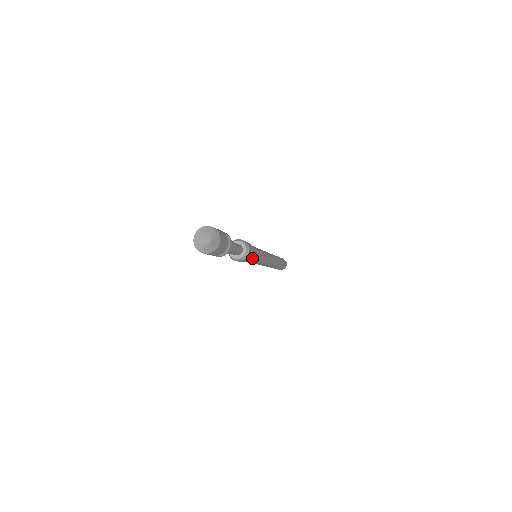
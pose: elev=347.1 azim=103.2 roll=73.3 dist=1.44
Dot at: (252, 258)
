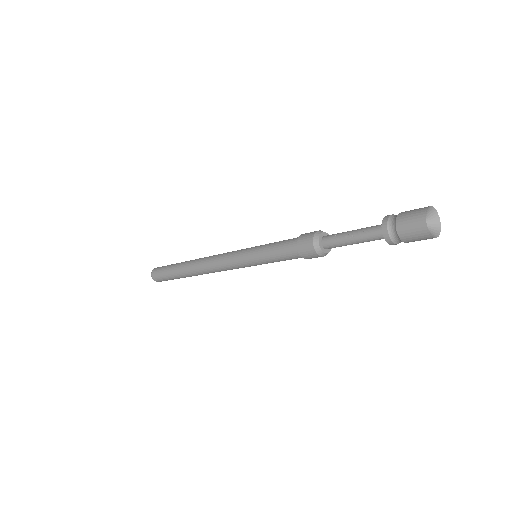
Dot at: occluded
